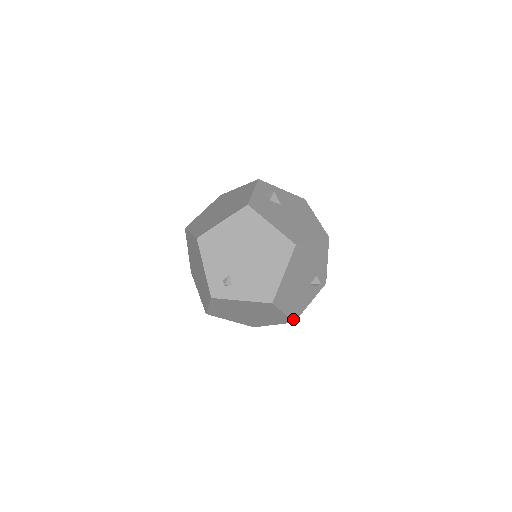
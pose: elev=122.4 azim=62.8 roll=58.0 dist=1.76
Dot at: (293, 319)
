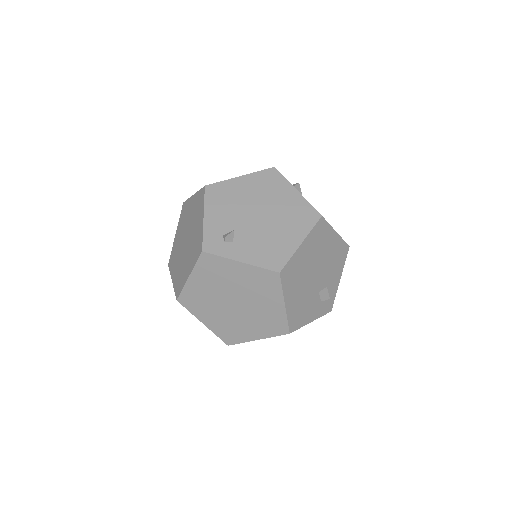
Dot at: (290, 327)
